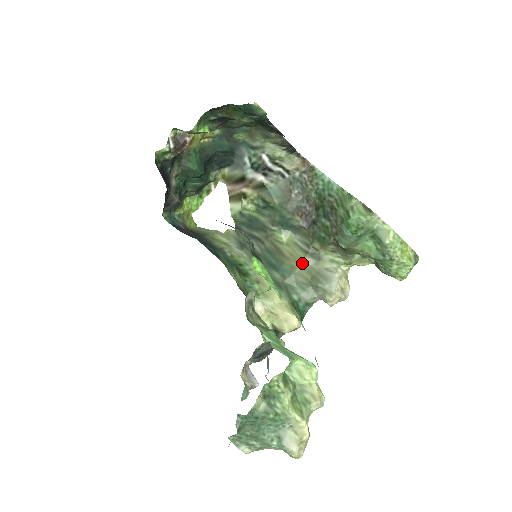
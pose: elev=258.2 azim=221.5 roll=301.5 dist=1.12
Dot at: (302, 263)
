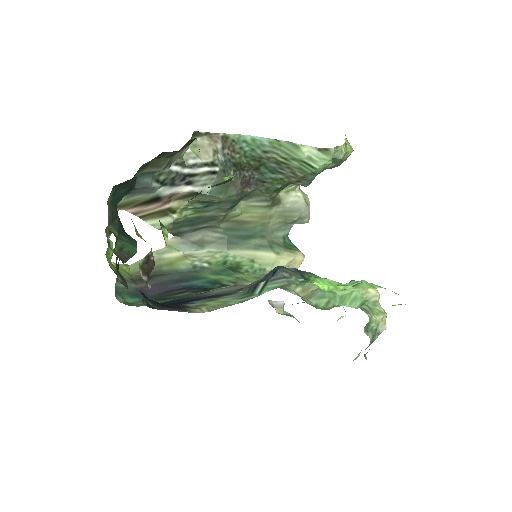
Dot at: (270, 216)
